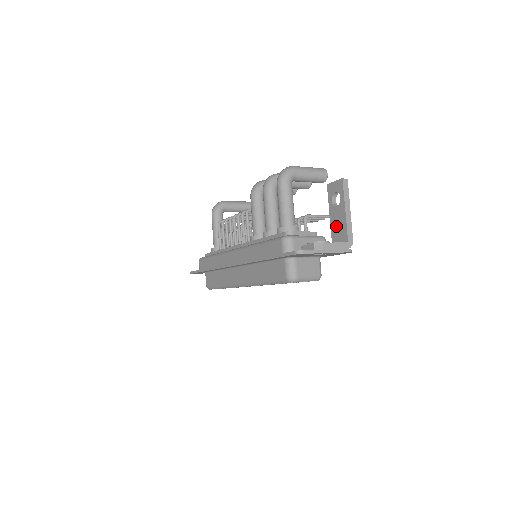
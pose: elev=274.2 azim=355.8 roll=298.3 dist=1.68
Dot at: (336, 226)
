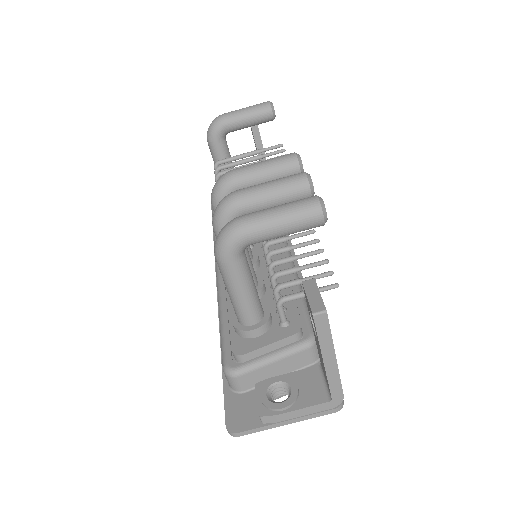
Dot at: occluded
